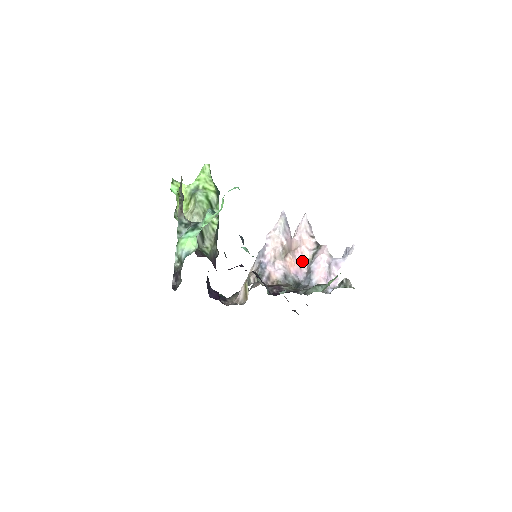
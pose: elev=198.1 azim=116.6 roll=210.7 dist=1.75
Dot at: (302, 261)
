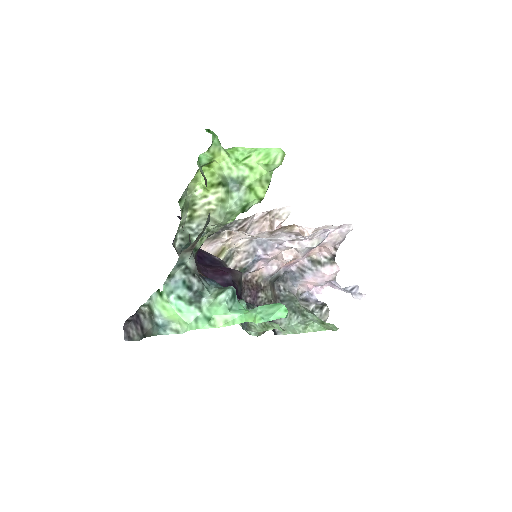
Dot at: (303, 257)
